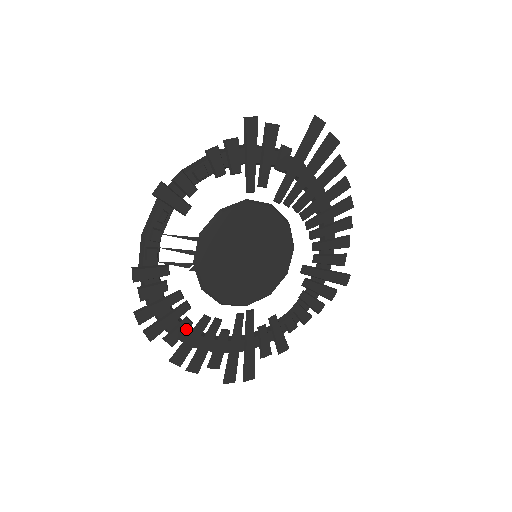
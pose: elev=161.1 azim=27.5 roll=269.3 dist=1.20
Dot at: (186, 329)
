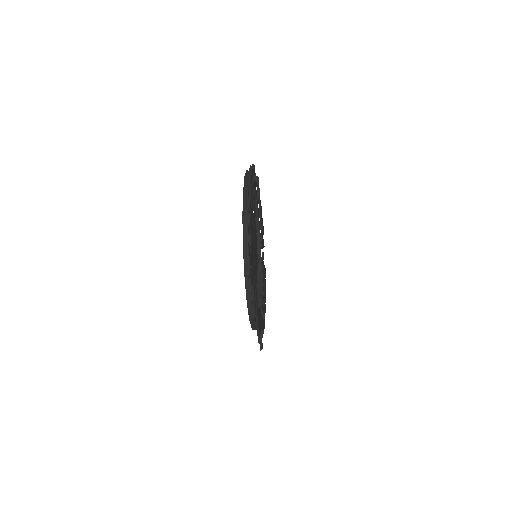
Dot at: occluded
